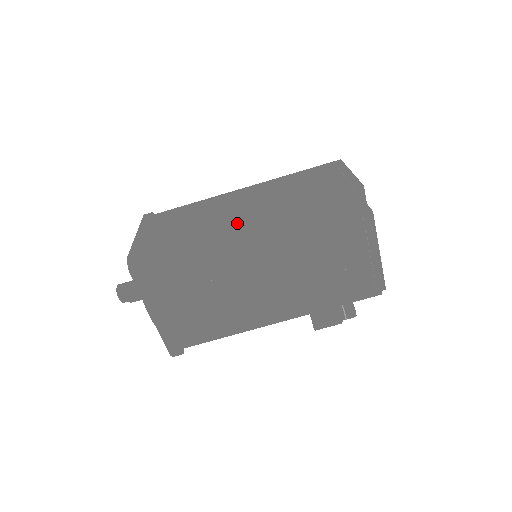
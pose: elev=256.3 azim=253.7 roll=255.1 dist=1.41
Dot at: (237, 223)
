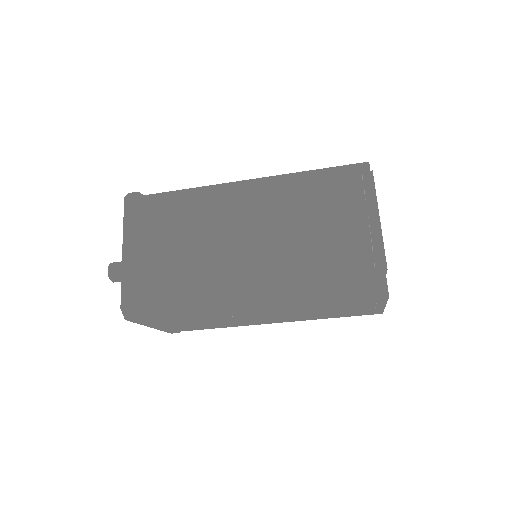
Dot at: (239, 285)
